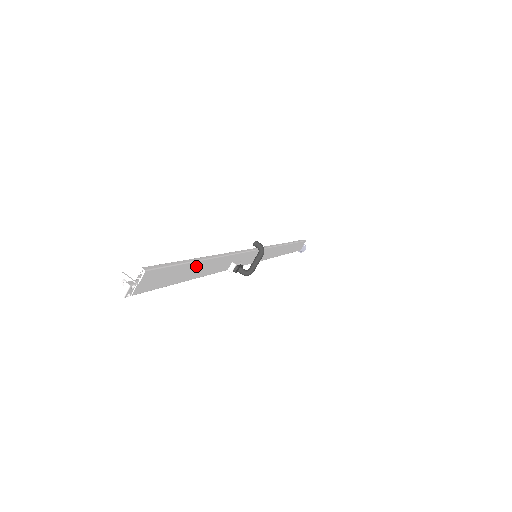
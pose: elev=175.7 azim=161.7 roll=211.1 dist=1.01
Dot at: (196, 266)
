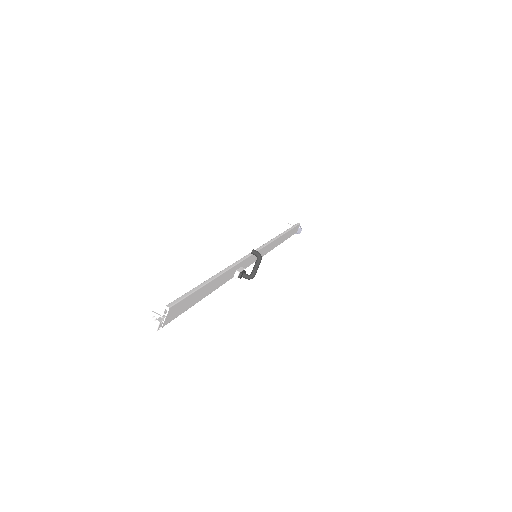
Dot at: (207, 287)
